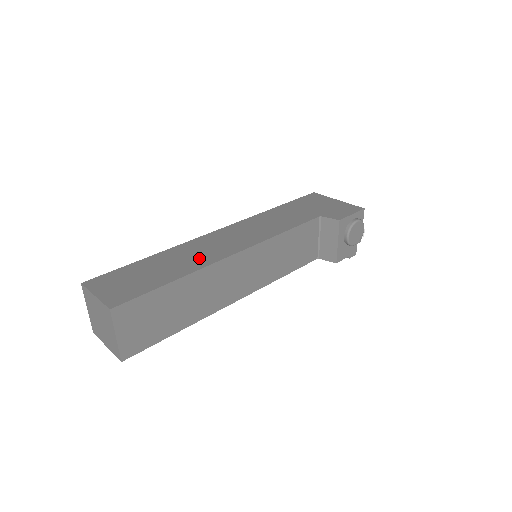
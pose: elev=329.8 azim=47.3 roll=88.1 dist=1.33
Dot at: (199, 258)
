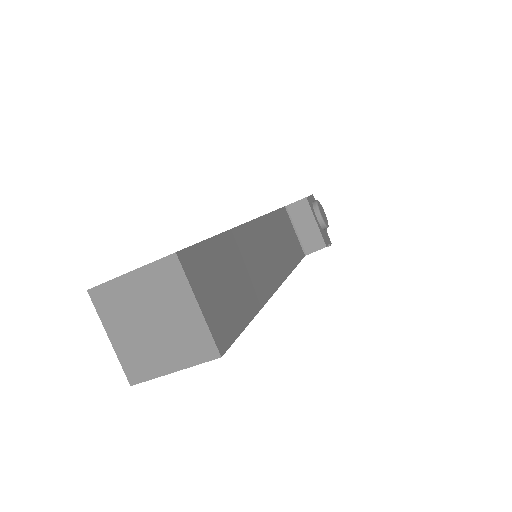
Dot at: occluded
